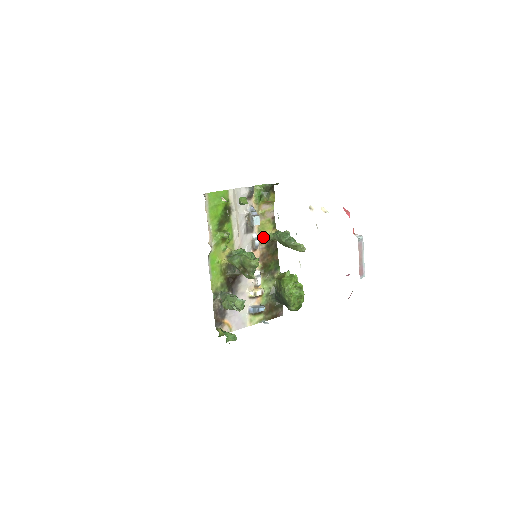
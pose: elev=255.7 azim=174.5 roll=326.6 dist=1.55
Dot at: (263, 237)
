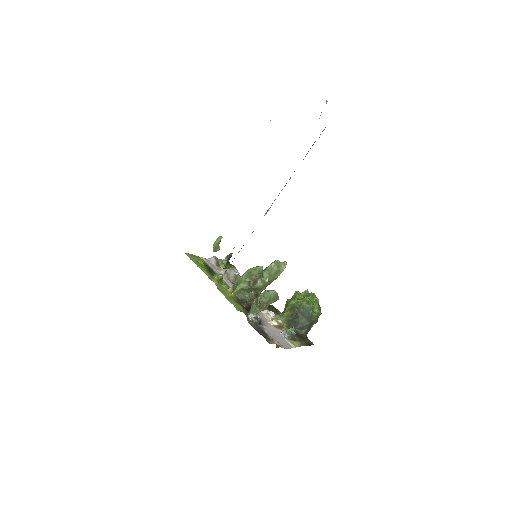
Dot at: occluded
